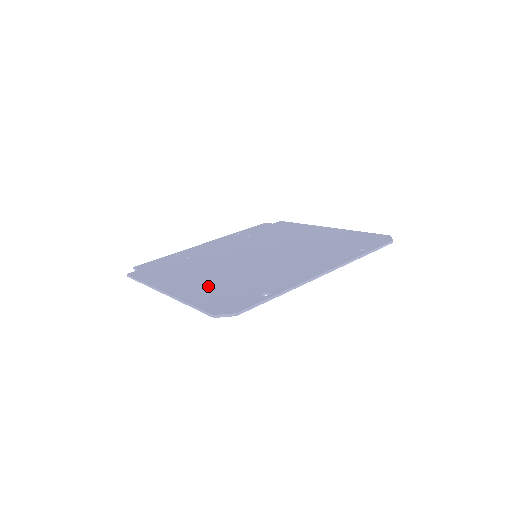
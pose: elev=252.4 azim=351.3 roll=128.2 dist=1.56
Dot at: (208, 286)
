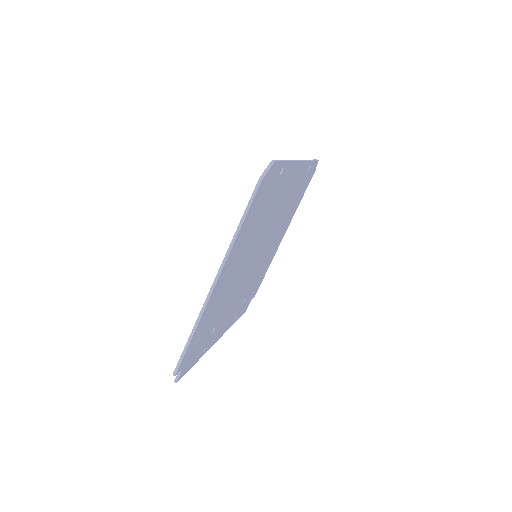
Dot at: occluded
